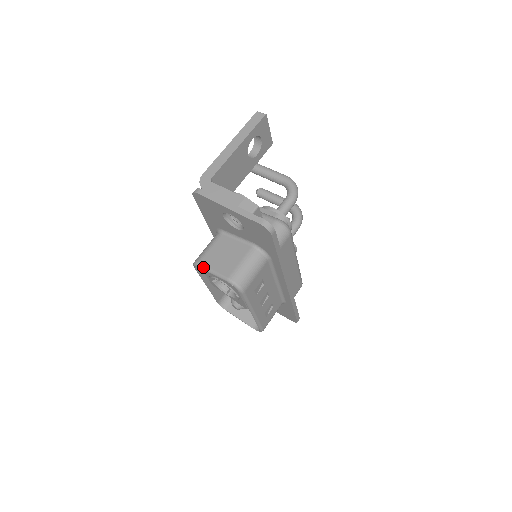
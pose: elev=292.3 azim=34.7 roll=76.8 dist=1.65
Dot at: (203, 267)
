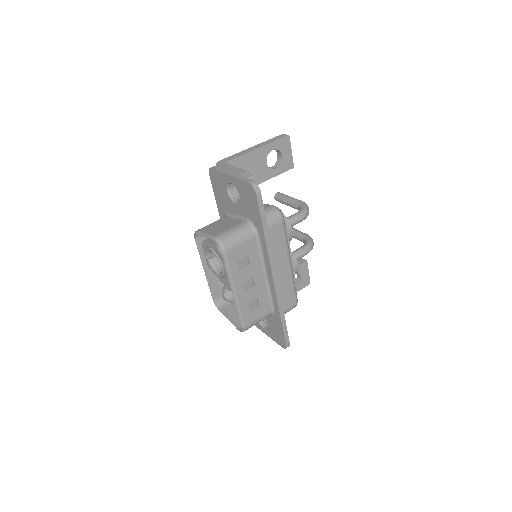
Dot at: (200, 232)
